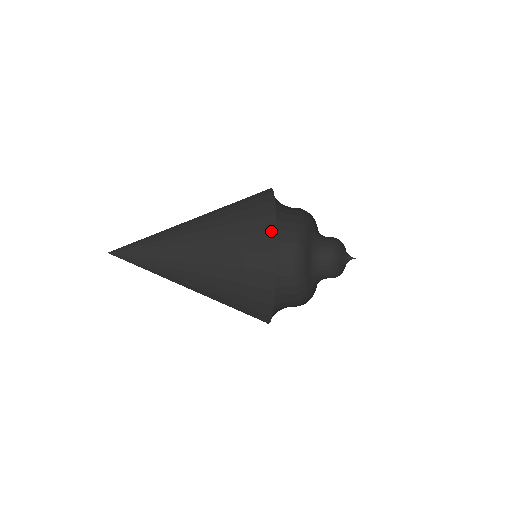
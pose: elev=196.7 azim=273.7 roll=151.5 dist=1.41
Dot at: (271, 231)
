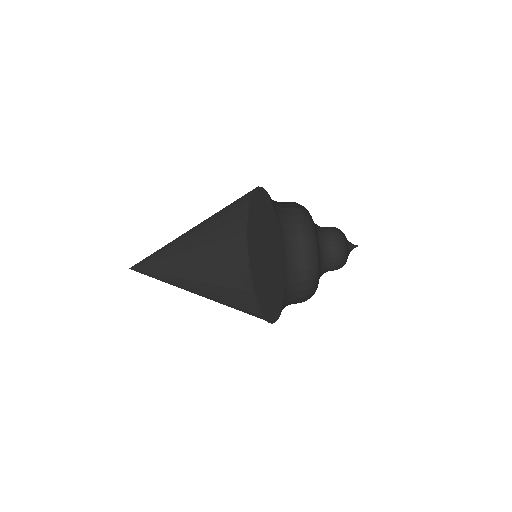
Dot at: (249, 193)
